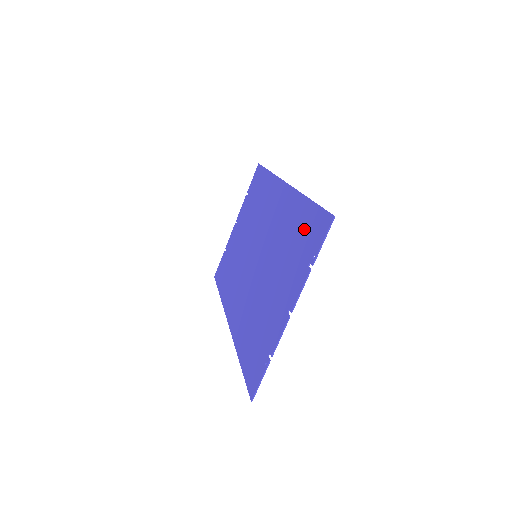
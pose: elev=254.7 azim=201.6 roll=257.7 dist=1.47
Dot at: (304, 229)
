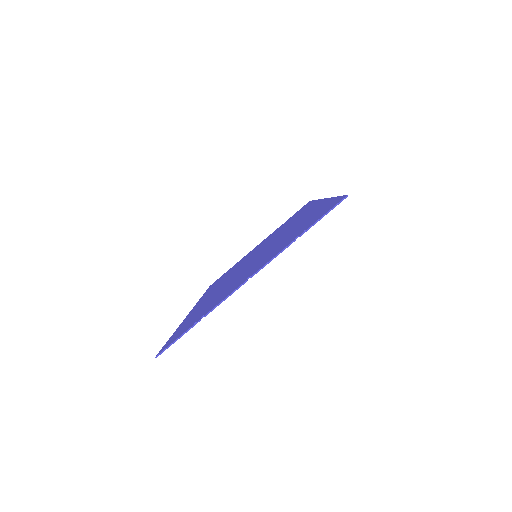
Dot at: (313, 217)
